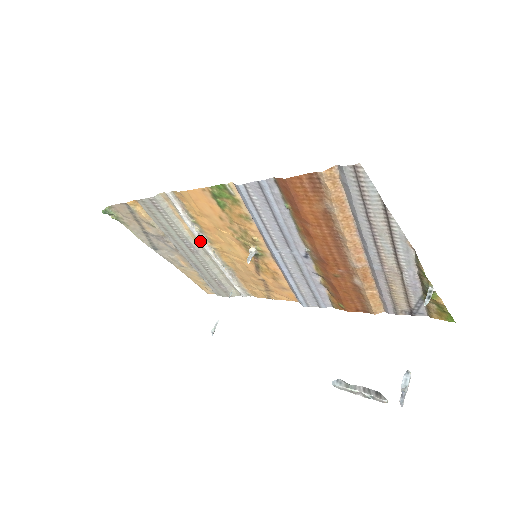
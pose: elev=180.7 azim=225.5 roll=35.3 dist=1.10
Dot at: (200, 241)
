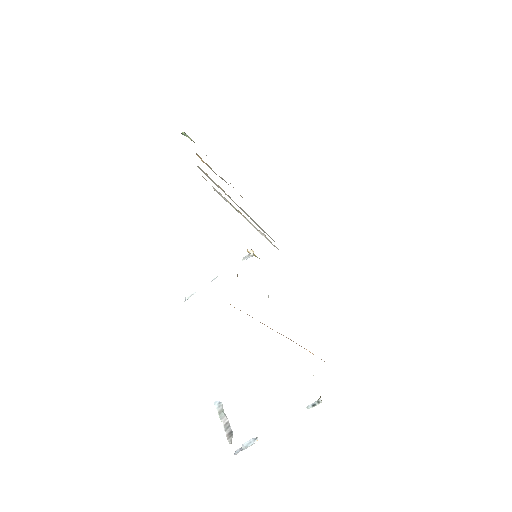
Dot at: occluded
